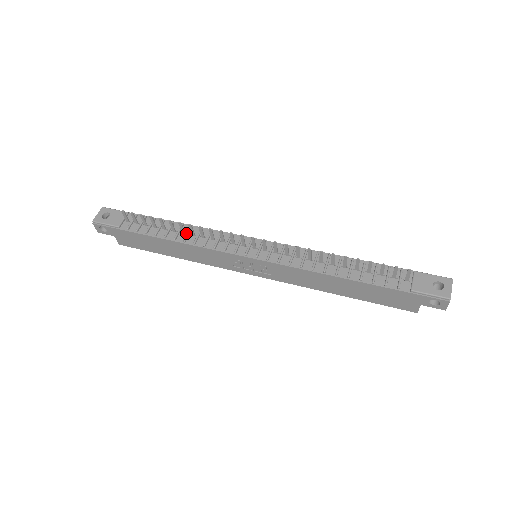
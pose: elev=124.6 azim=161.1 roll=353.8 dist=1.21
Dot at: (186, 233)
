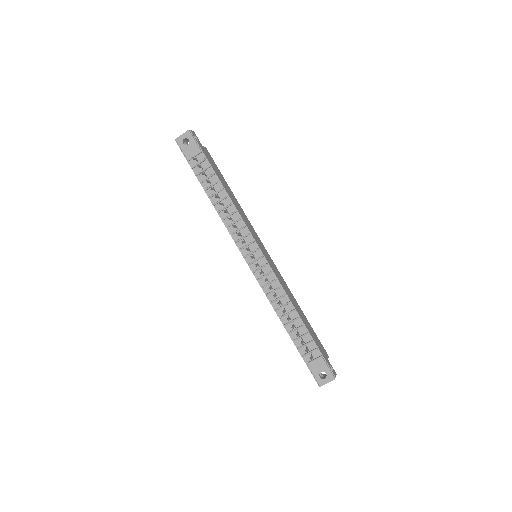
Dot at: (224, 205)
